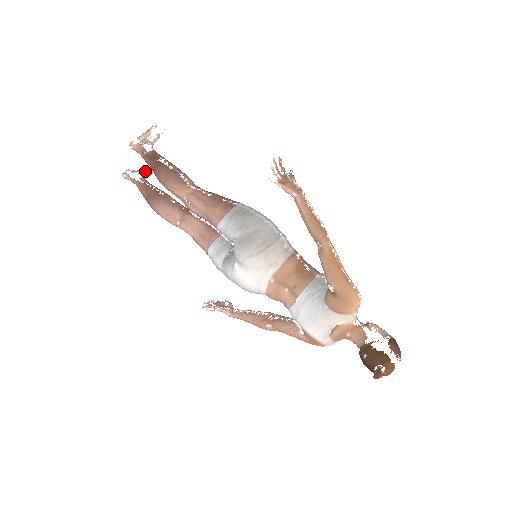
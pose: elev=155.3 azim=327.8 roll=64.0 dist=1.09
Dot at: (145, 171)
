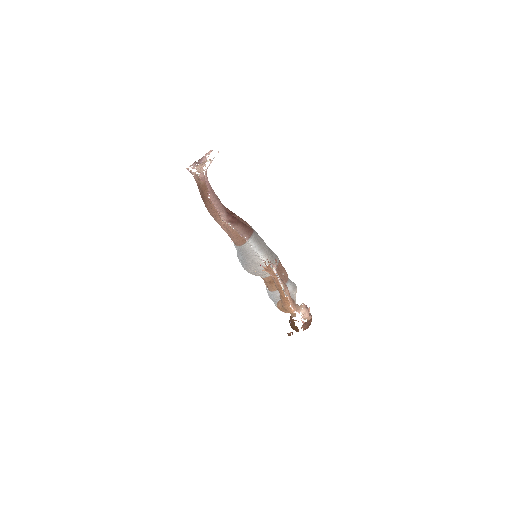
Dot at: (205, 157)
